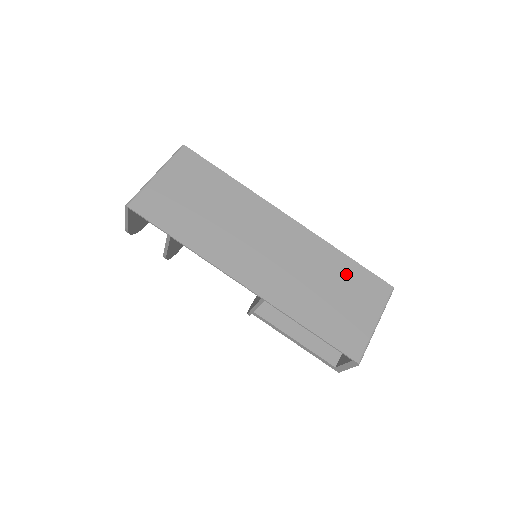
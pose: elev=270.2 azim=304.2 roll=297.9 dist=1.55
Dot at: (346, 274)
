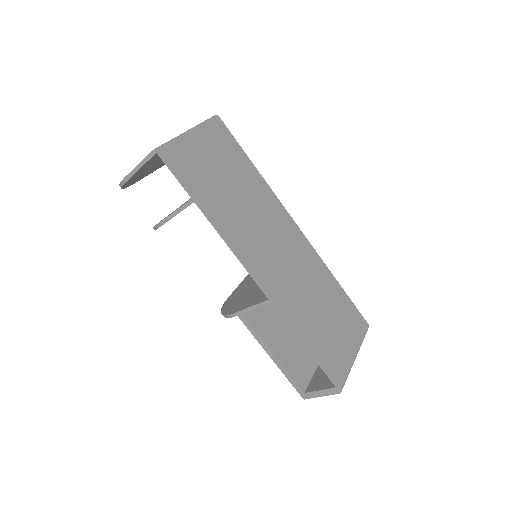
Dot at: (337, 300)
